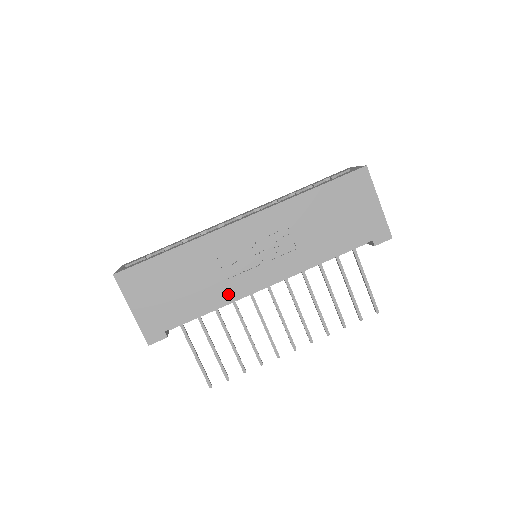
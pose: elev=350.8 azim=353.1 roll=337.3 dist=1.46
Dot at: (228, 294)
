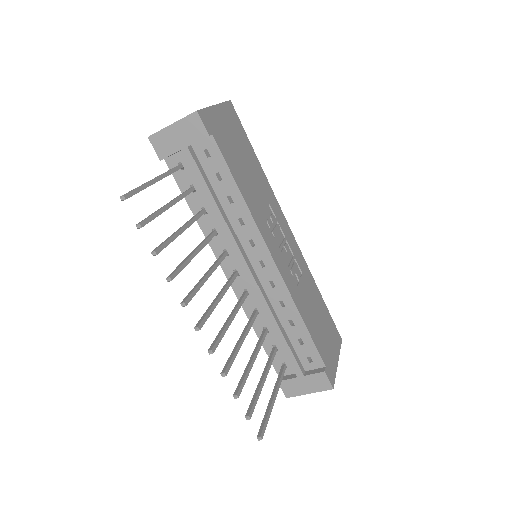
Dot at: (255, 213)
